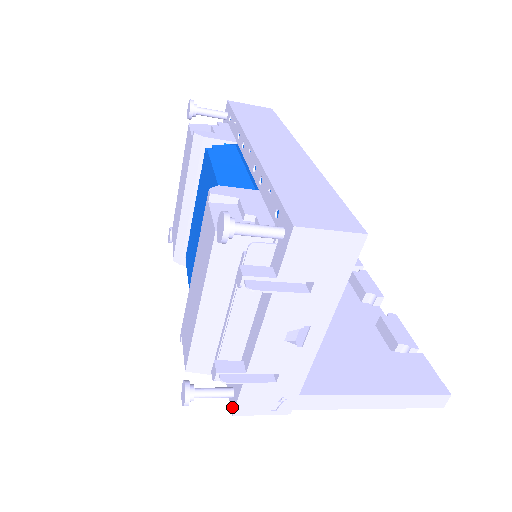
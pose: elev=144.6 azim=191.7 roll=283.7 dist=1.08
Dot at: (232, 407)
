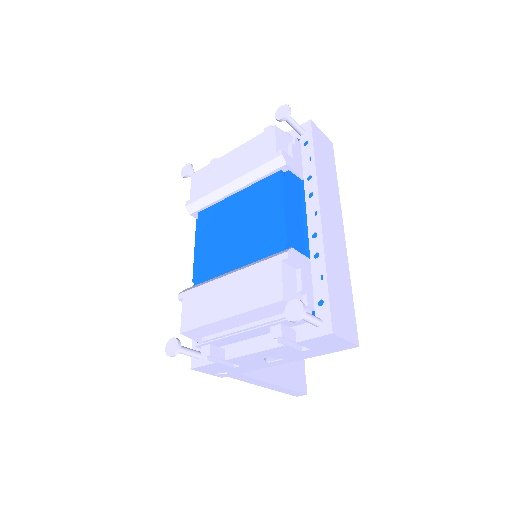
Dot at: (194, 364)
